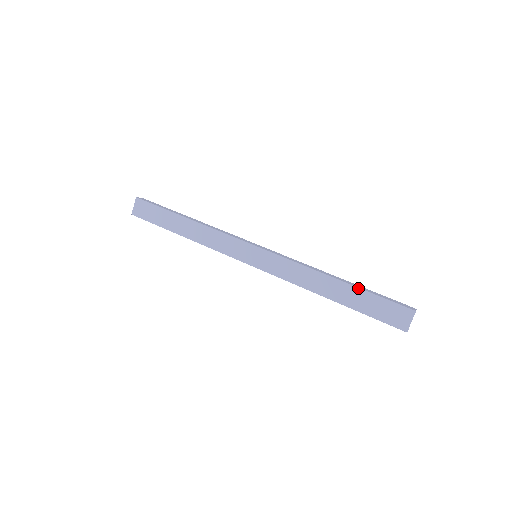
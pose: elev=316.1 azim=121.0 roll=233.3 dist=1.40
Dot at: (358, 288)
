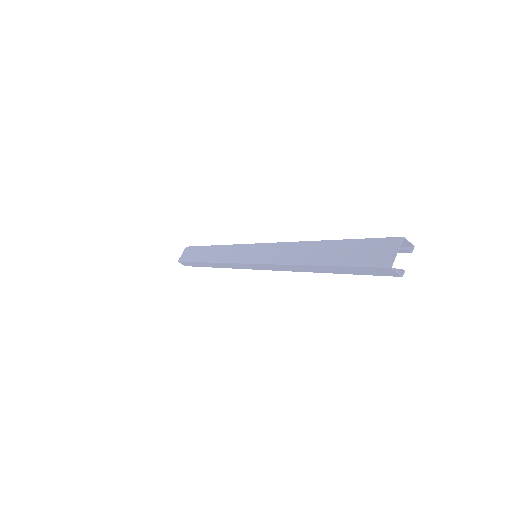
Dot at: (340, 240)
